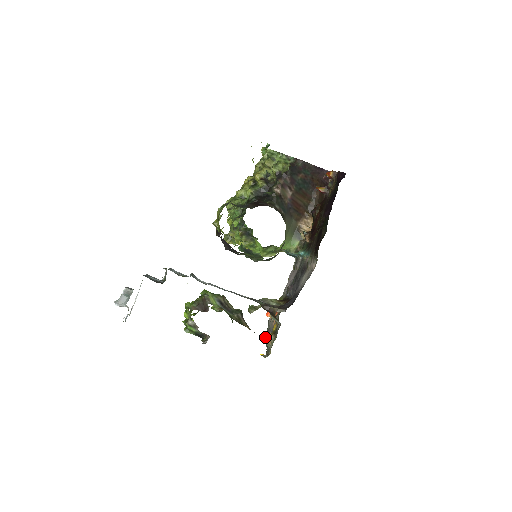
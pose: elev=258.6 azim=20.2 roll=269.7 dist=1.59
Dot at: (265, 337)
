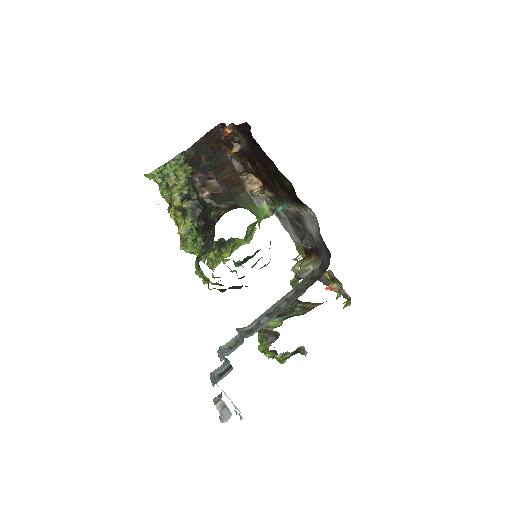
Dot at: occluded
